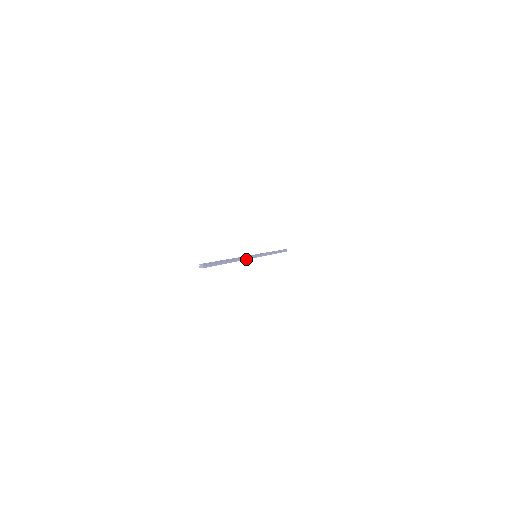
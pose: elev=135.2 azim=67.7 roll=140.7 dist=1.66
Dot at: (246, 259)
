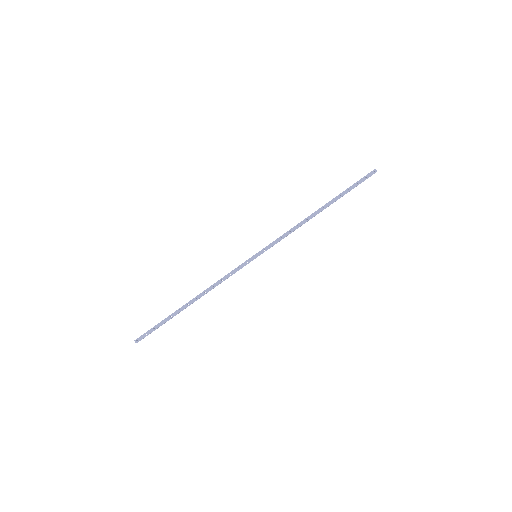
Dot at: occluded
